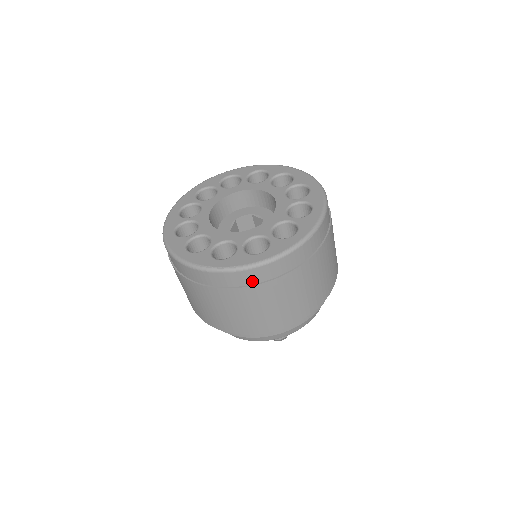
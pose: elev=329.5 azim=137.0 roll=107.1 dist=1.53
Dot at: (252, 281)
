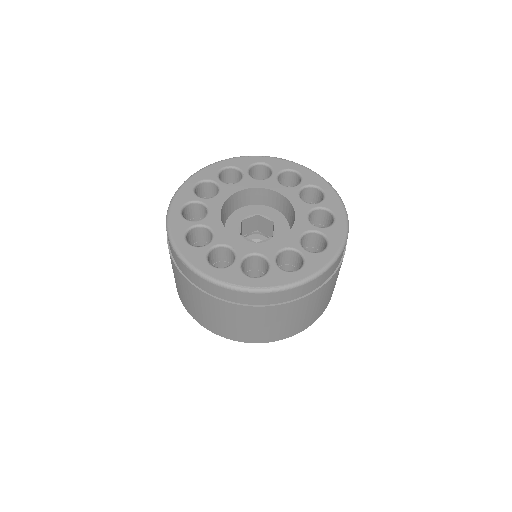
Dot at: (288, 299)
